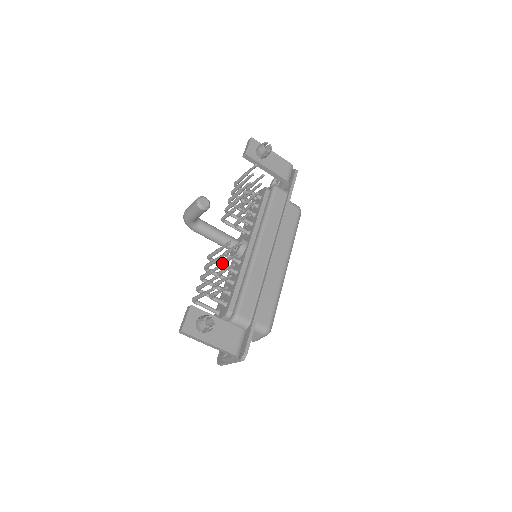
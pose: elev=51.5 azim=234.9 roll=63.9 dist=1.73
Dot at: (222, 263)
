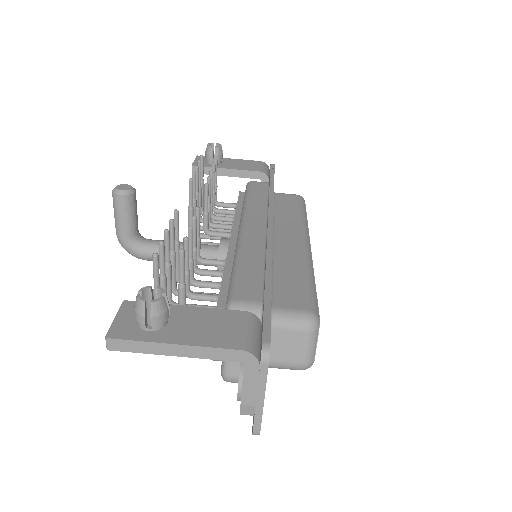
Dot at: (165, 229)
